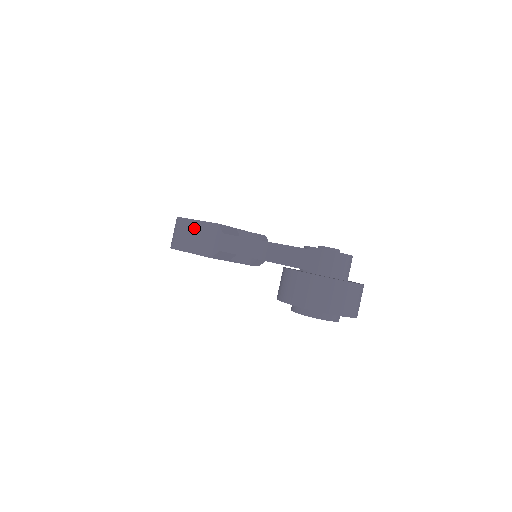
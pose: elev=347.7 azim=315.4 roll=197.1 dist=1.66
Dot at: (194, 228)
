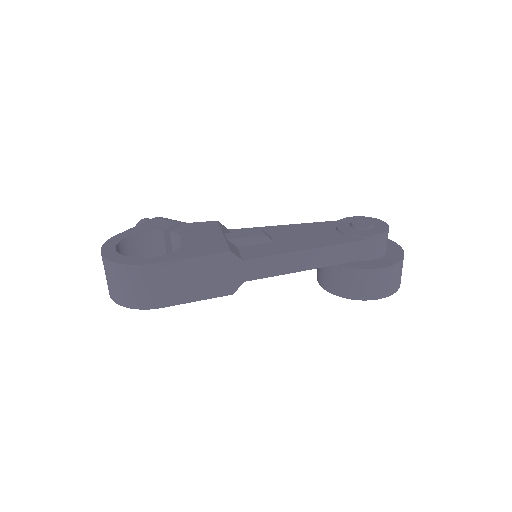
Dot at: (184, 271)
